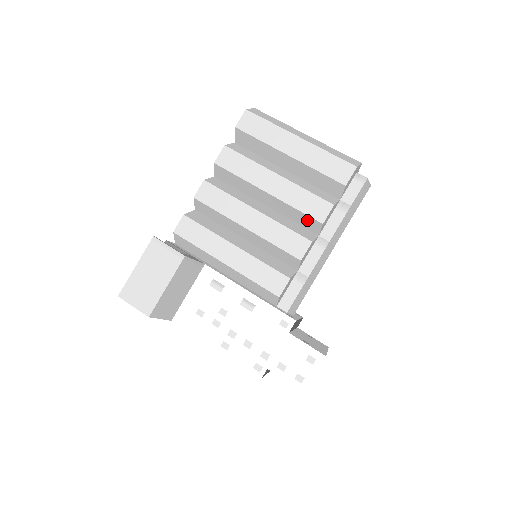
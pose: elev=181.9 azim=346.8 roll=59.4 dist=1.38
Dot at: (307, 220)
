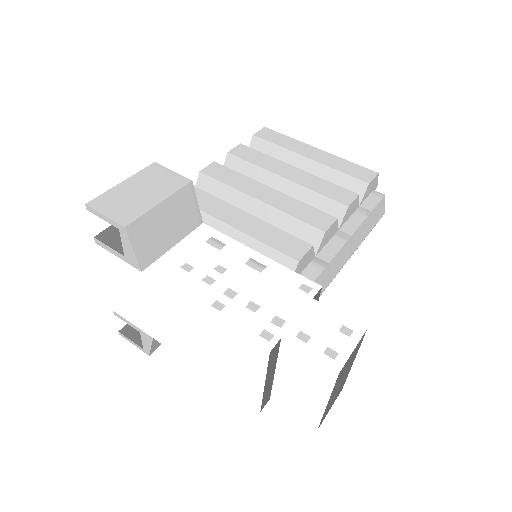
Dot at: (328, 207)
